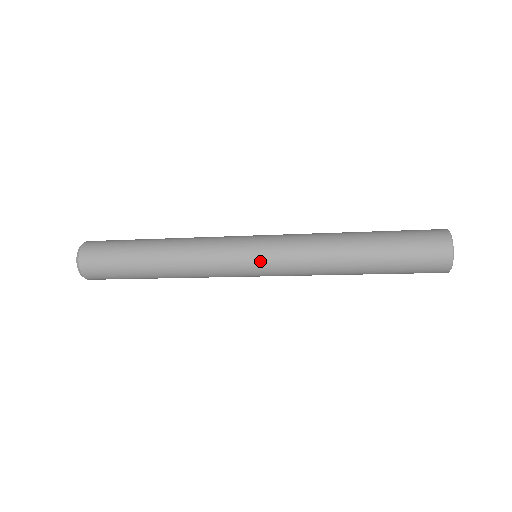
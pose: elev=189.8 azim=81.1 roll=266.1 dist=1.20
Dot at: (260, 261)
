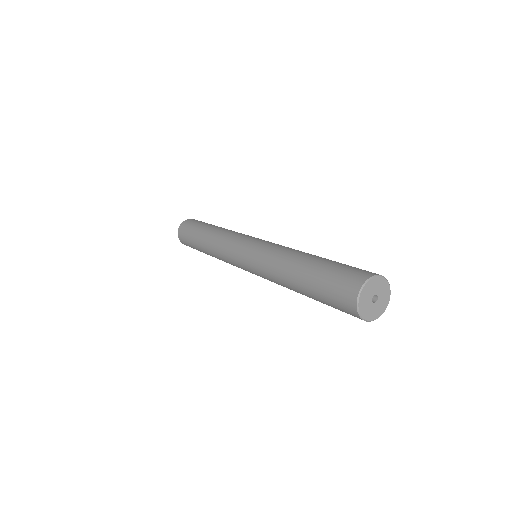
Dot at: (250, 272)
